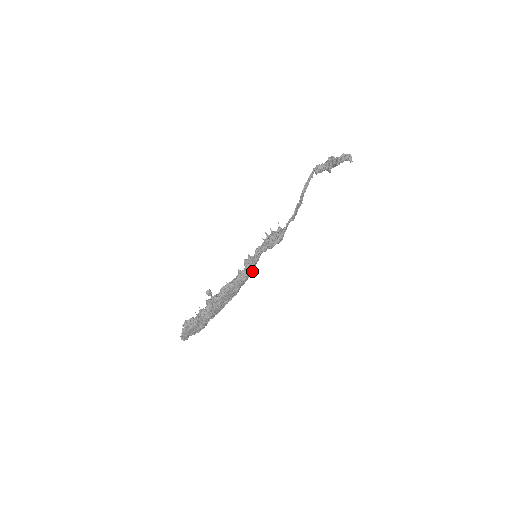
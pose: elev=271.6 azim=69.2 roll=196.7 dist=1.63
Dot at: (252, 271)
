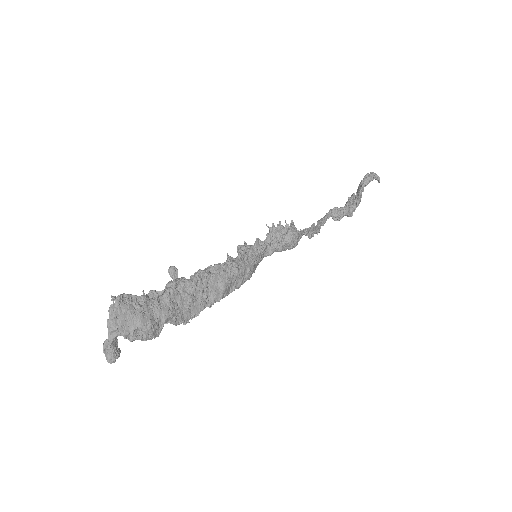
Dot at: (249, 268)
